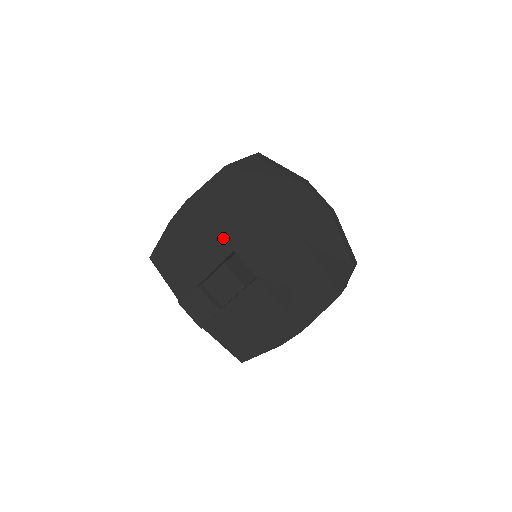
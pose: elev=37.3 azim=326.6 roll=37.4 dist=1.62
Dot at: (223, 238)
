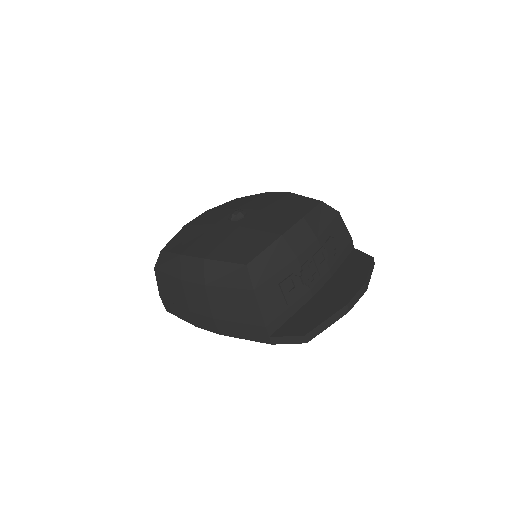
Dot at: occluded
